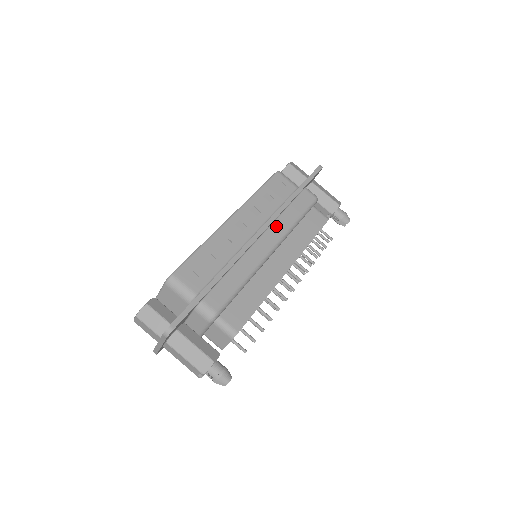
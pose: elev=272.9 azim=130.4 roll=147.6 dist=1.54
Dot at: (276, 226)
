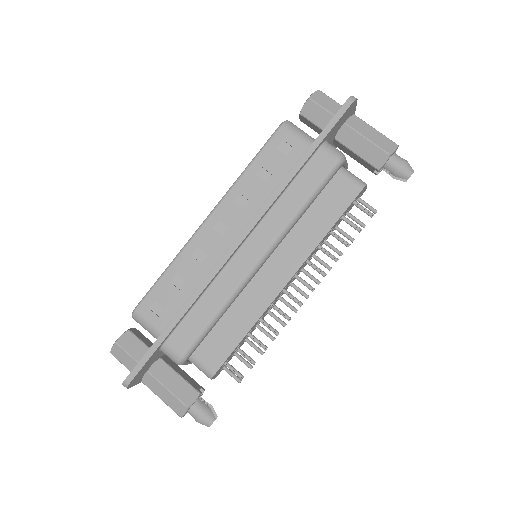
Dot at: (267, 223)
